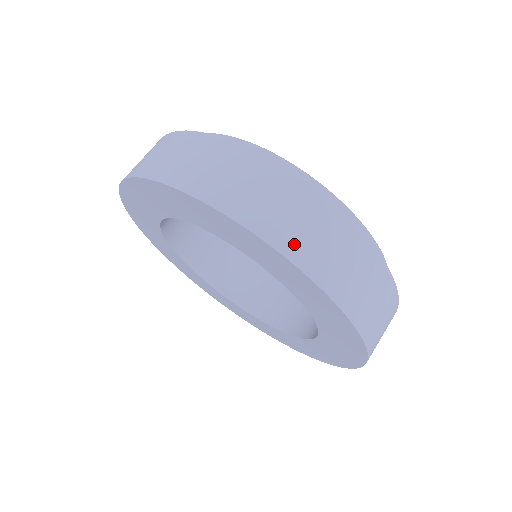
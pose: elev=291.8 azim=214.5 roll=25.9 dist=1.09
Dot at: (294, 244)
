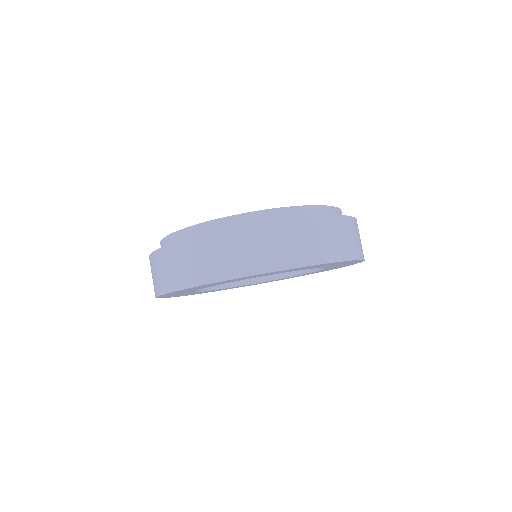
Dot at: occluded
